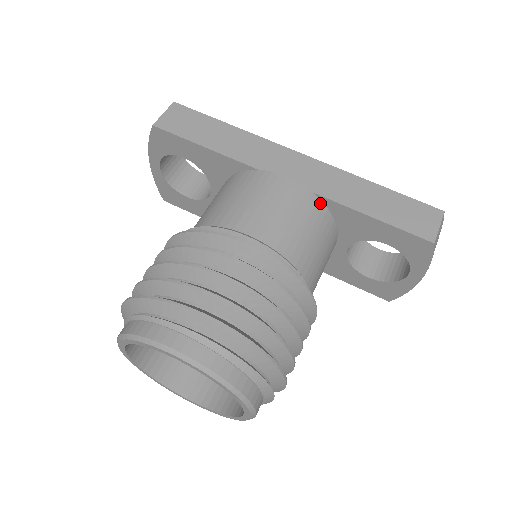
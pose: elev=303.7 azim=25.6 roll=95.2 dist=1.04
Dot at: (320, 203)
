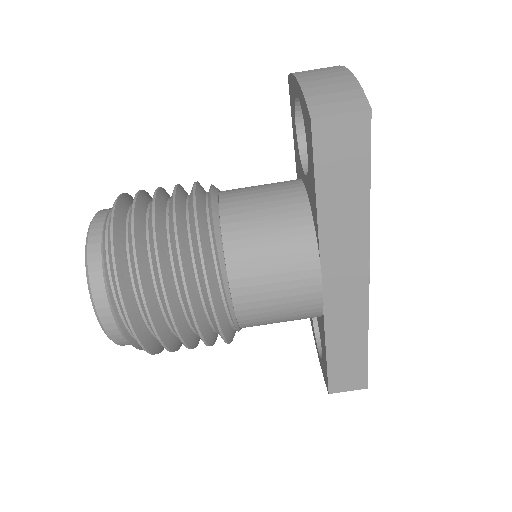
Dot at: (319, 315)
